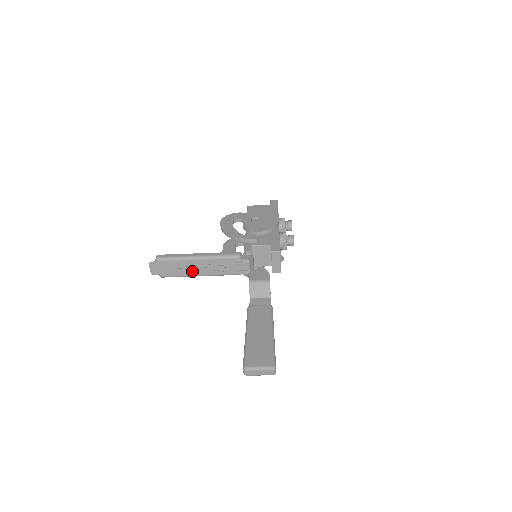
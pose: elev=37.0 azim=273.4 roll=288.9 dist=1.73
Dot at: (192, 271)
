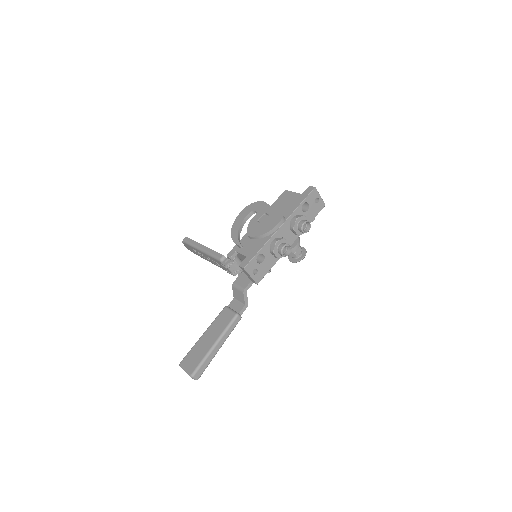
Dot at: (204, 257)
